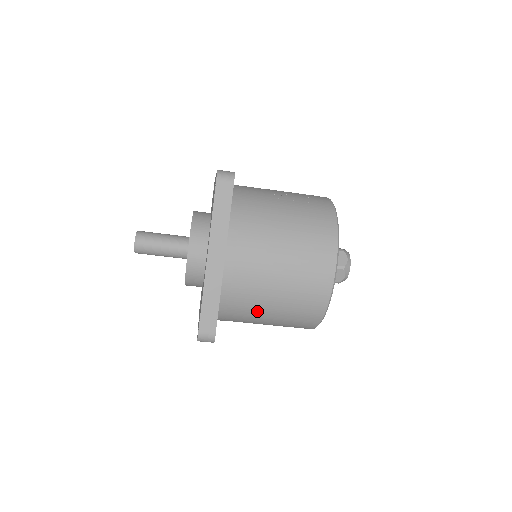
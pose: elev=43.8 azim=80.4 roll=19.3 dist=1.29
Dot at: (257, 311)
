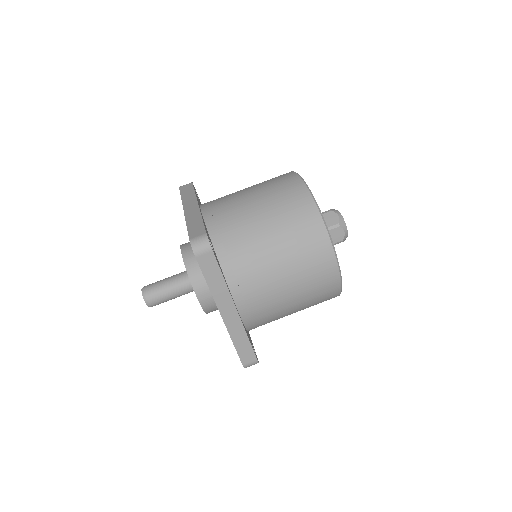
Dot at: (252, 234)
